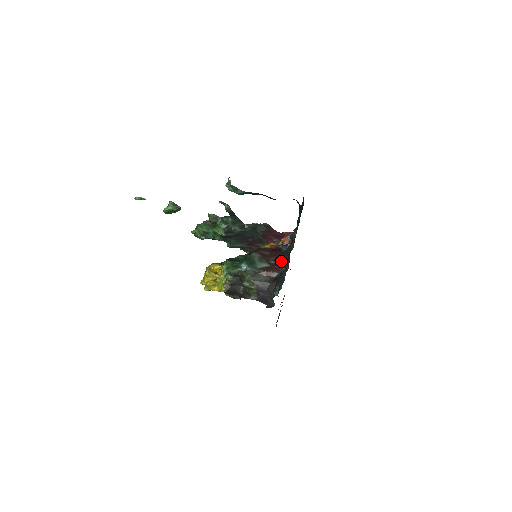
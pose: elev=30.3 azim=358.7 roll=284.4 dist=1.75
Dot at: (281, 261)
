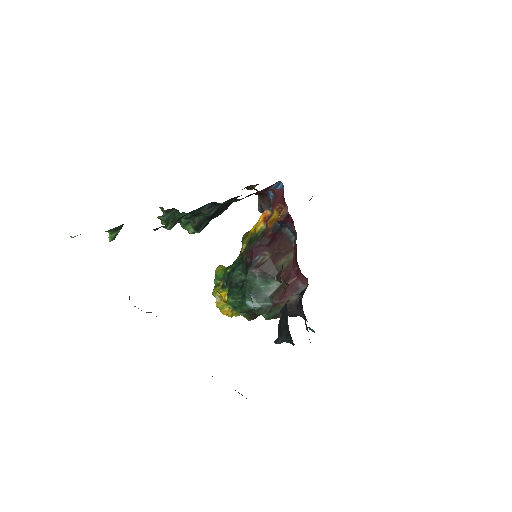
Dot at: (288, 342)
